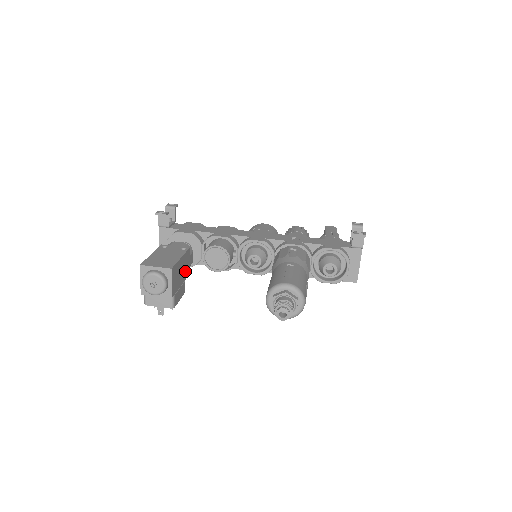
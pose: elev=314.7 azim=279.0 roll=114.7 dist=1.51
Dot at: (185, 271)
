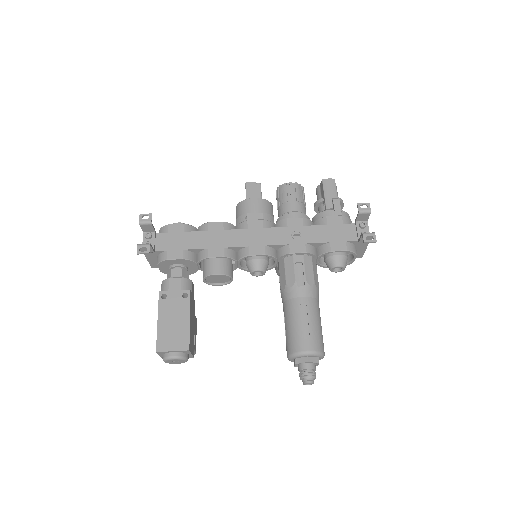
Dot at: (193, 311)
